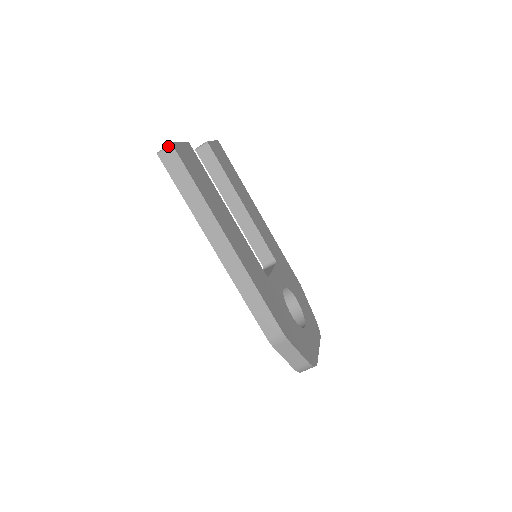
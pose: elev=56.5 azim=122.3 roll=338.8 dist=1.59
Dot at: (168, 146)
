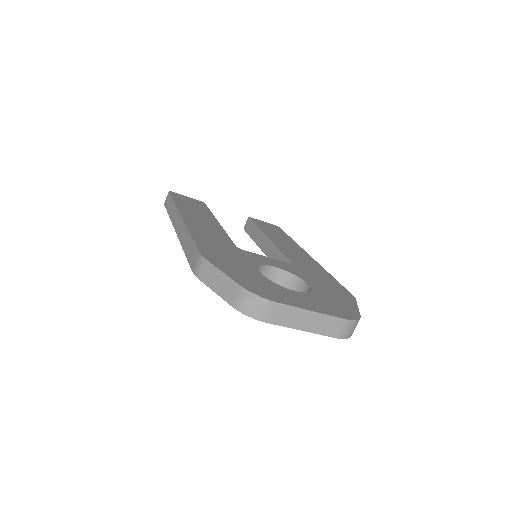
Dot at: occluded
